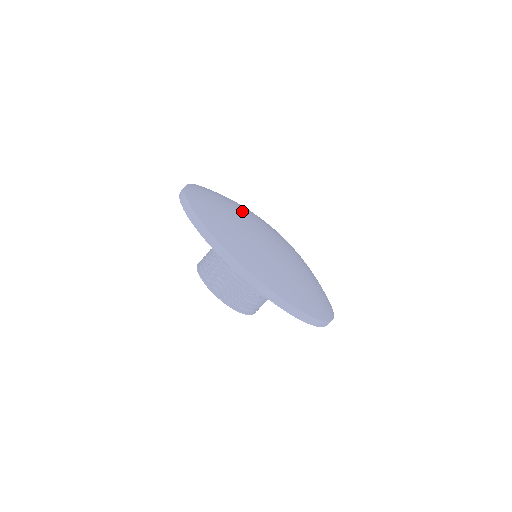
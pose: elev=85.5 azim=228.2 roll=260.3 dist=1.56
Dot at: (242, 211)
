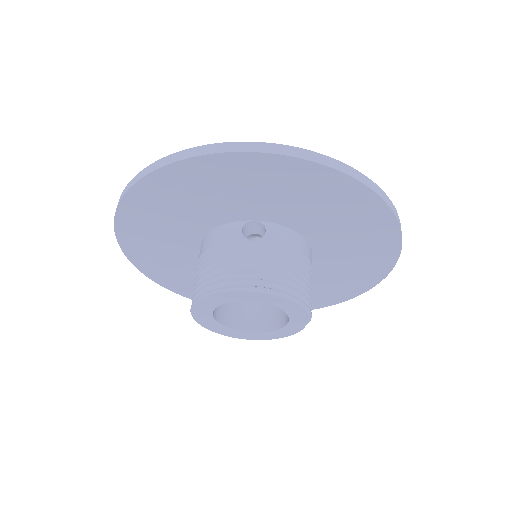
Dot at: occluded
